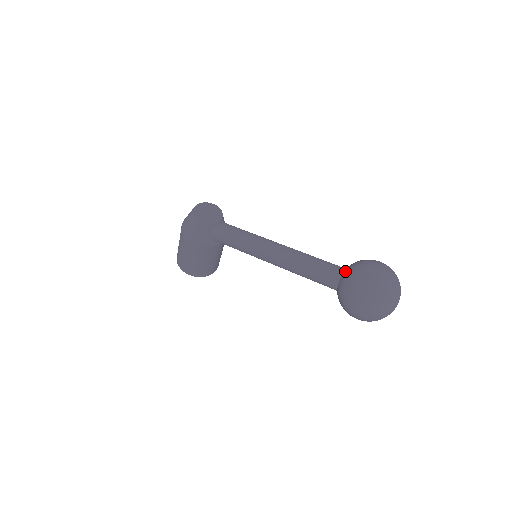
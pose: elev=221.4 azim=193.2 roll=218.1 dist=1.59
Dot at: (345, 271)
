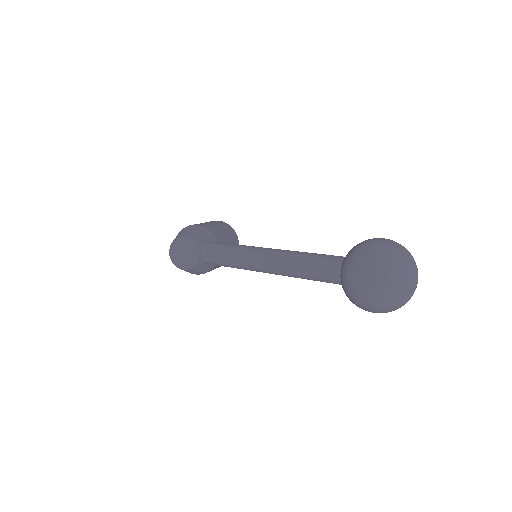
Dot at: occluded
